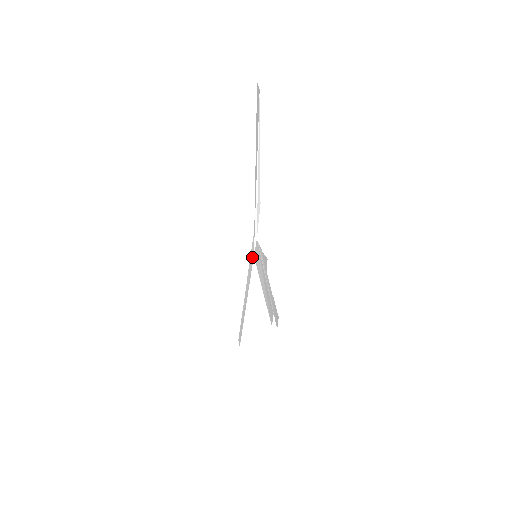
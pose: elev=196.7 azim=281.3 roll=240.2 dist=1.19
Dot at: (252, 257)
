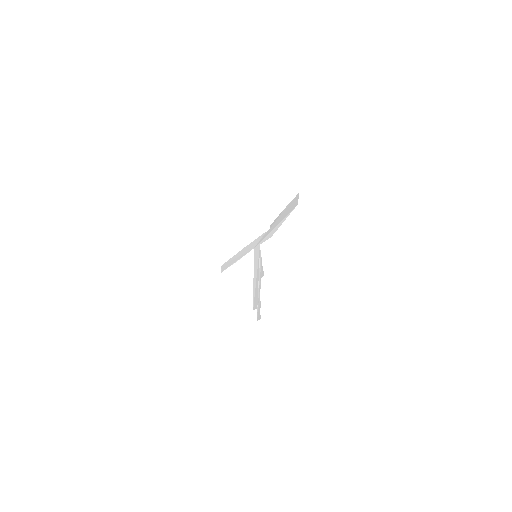
Dot at: (252, 247)
